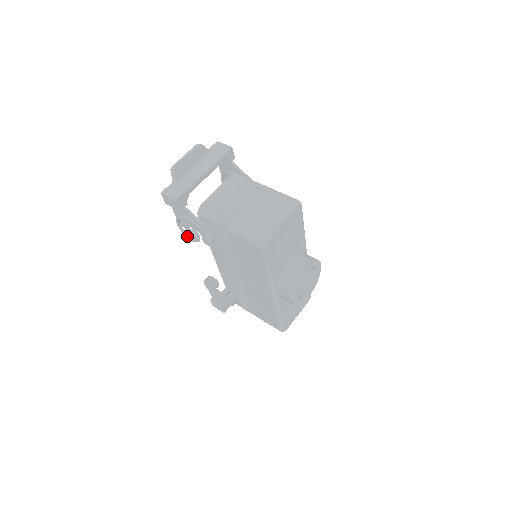
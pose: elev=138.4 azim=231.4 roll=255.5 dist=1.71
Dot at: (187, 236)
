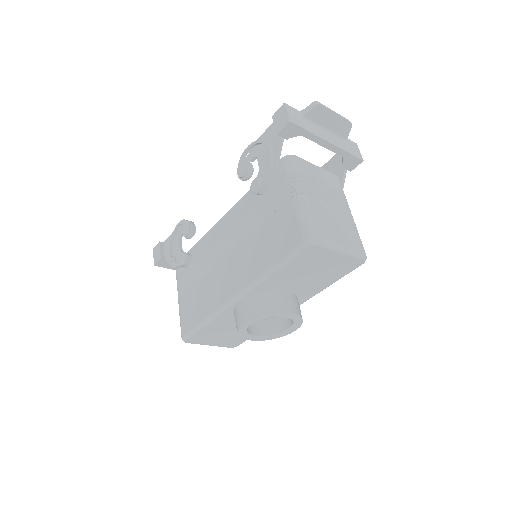
Dot at: (240, 165)
